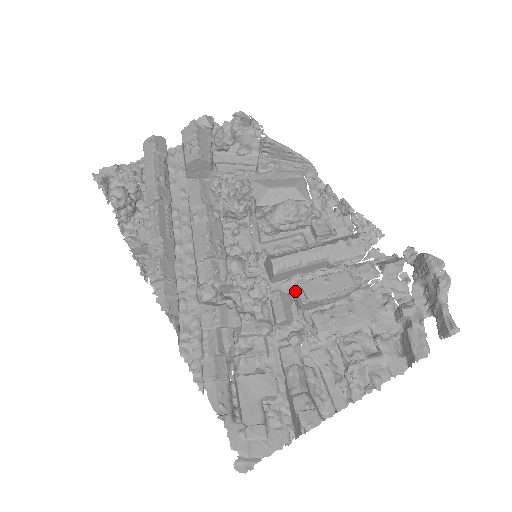
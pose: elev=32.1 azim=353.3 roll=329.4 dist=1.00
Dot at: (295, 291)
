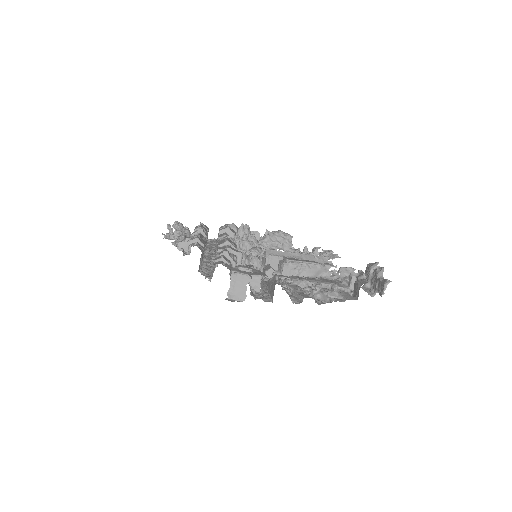
Dot at: (279, 263)
